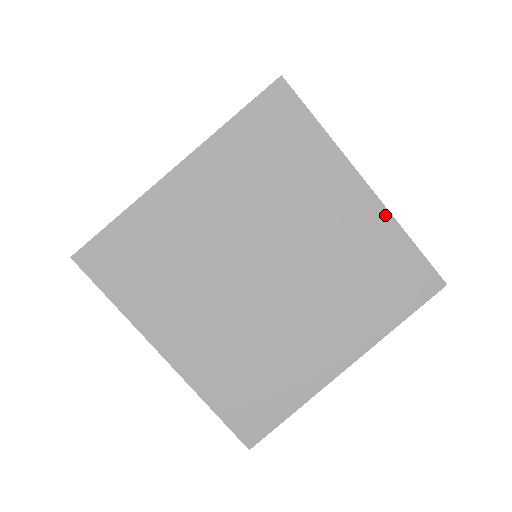
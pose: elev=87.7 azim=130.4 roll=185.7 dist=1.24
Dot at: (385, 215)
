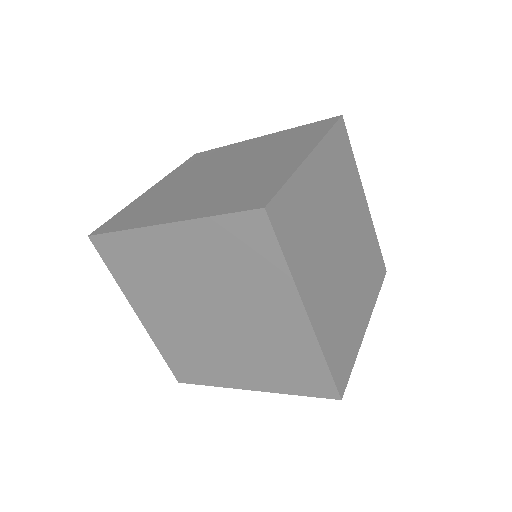
Dot at: (279, 133)
